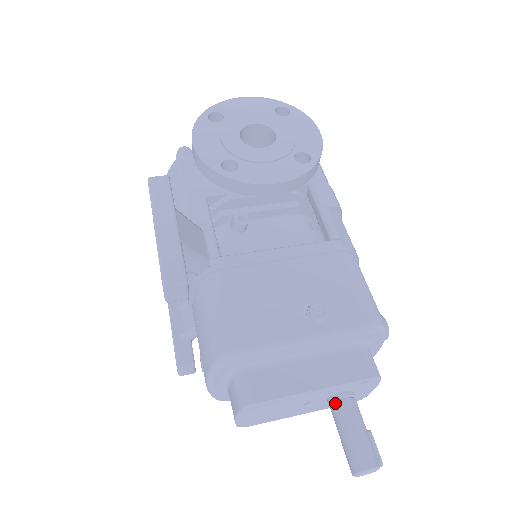
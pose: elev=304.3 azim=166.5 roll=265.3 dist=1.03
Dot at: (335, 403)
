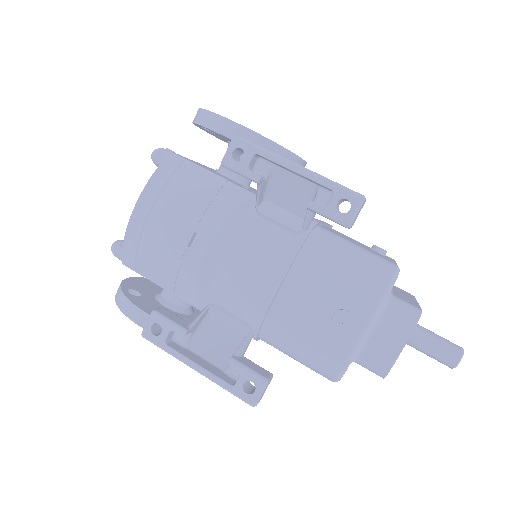
Dot at: occluded
